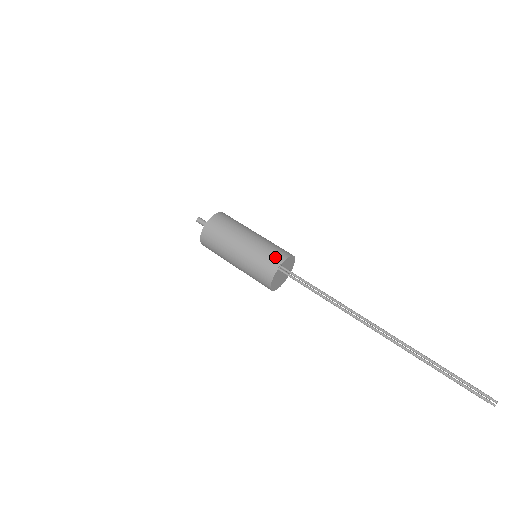
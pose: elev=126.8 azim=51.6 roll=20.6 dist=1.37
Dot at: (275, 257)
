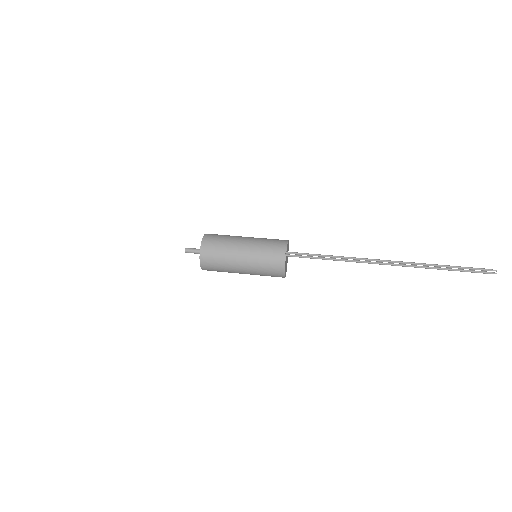
Dot at: (278, 247)
